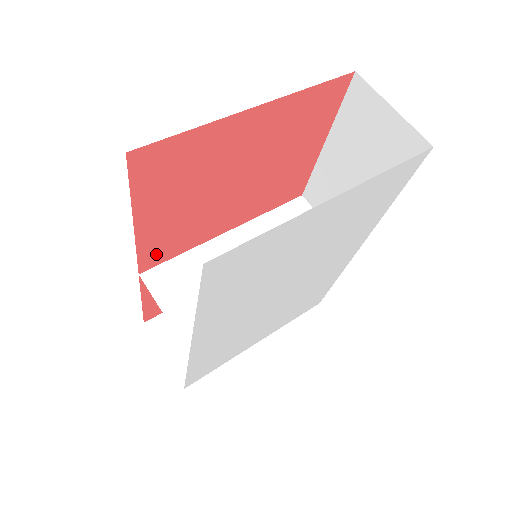
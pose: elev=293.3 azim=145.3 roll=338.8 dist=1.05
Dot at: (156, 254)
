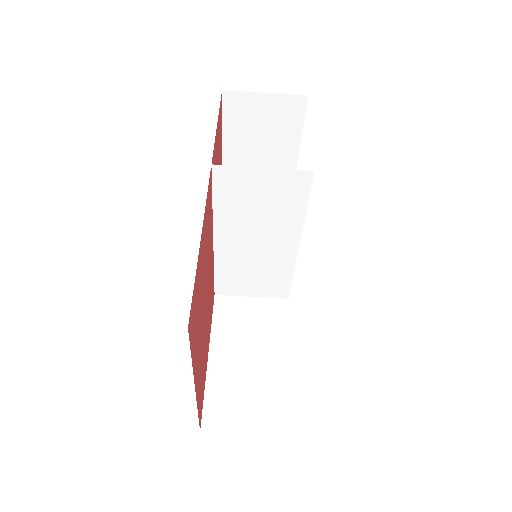
Dot at: (212, 301)
